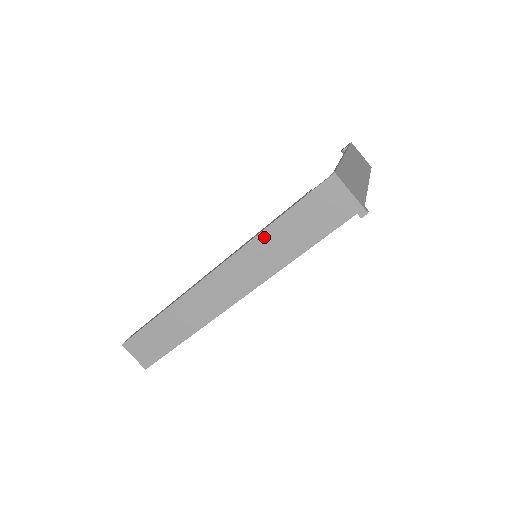
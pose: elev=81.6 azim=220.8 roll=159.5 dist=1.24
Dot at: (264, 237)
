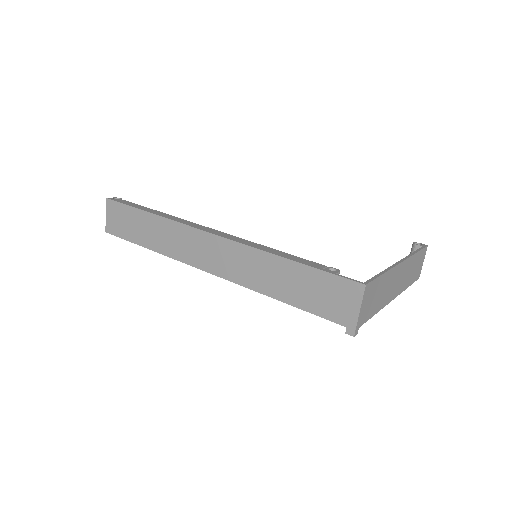
Dot at: (270, 259)
